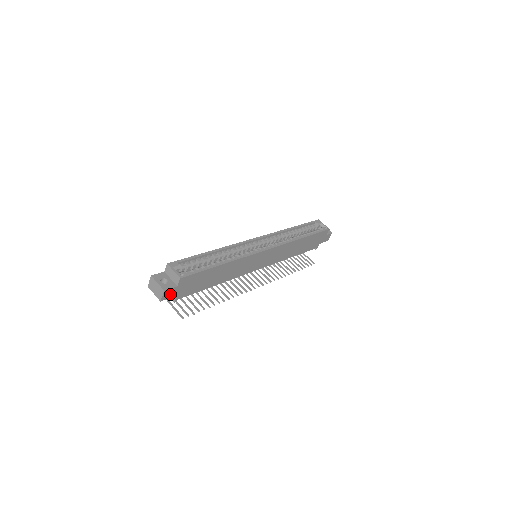
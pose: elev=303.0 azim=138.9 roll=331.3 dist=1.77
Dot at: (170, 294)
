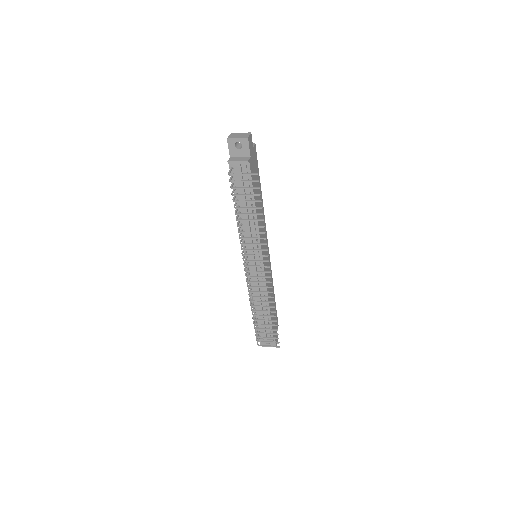
Dot at: (250, 145)
